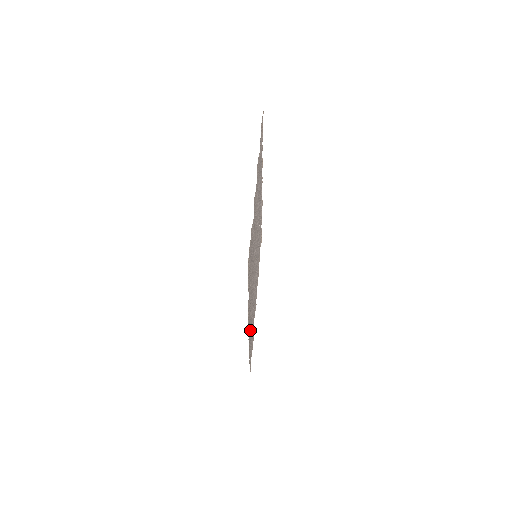
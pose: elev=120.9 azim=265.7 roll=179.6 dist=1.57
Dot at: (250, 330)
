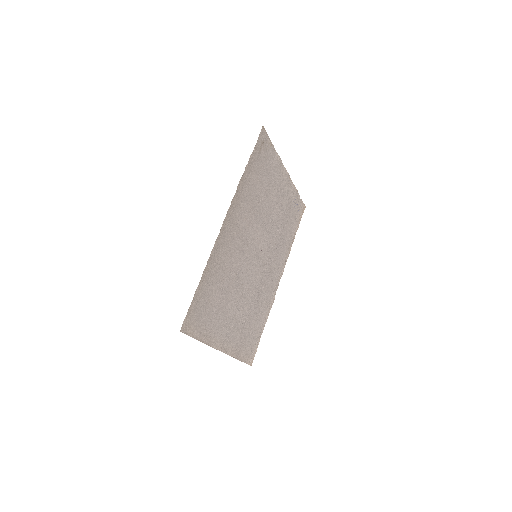
Dot at: (221, 255)
